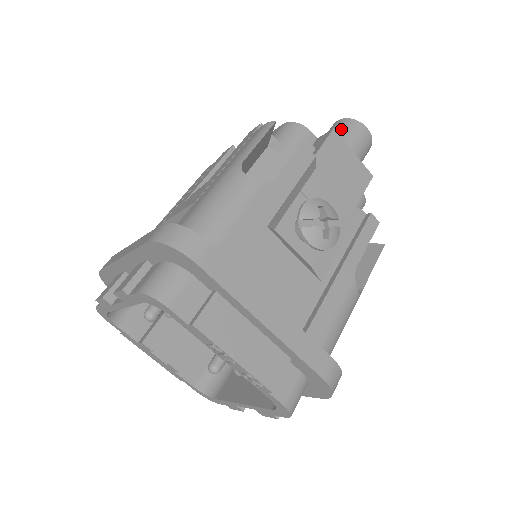
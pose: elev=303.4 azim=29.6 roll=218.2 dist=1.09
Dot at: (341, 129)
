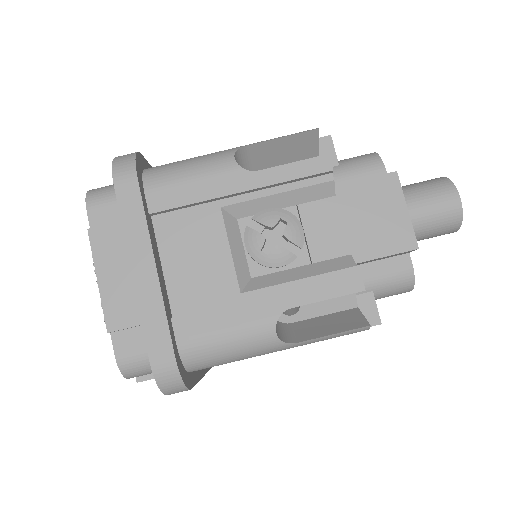
Dot at: (424, 183)
